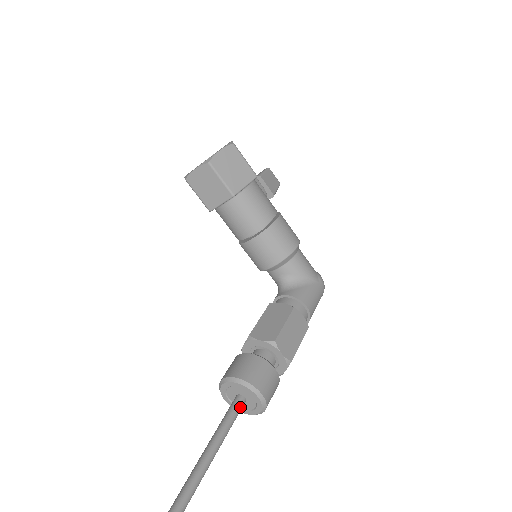
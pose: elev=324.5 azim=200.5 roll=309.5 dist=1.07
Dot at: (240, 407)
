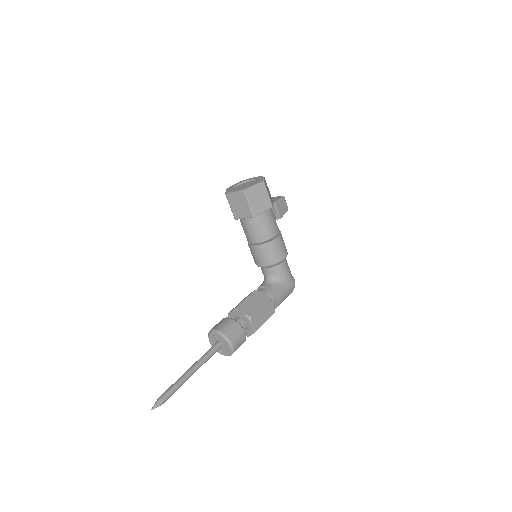
Dot at: (218, 349)
